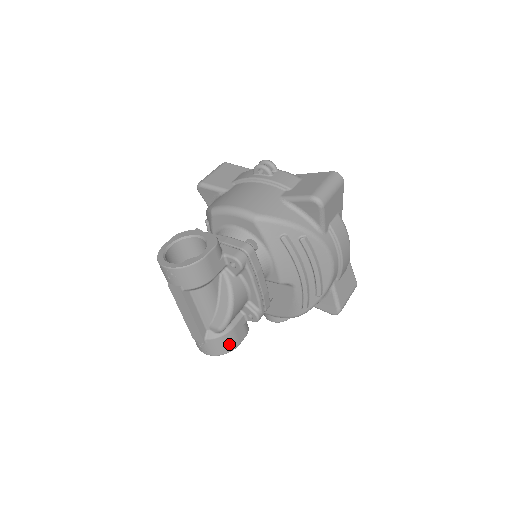
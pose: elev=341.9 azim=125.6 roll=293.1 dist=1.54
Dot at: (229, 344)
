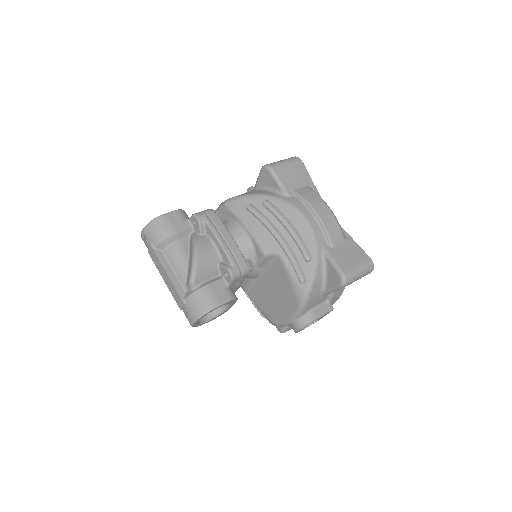
Dot at: (206, 301)
